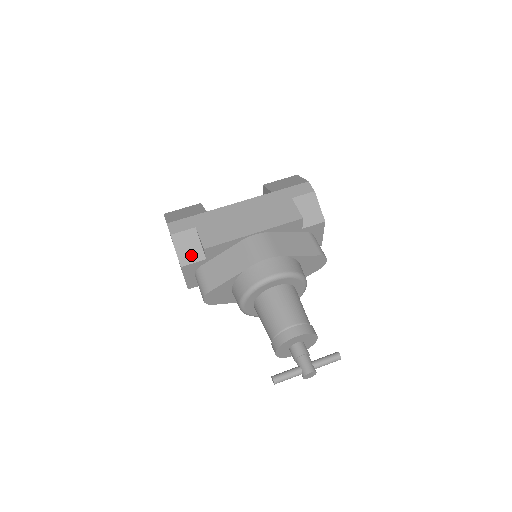
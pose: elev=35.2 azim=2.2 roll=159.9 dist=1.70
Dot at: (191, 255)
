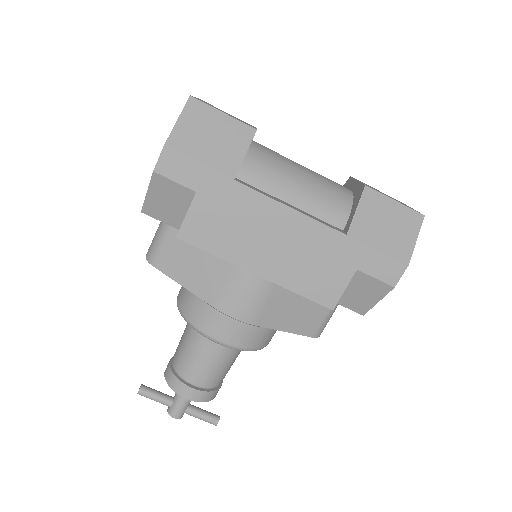
Dot at: (164, 212)
